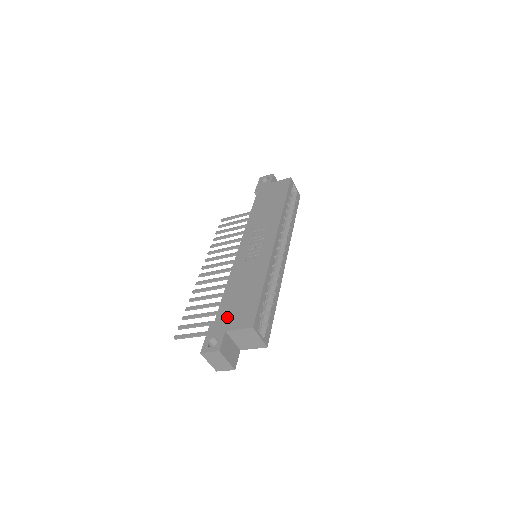
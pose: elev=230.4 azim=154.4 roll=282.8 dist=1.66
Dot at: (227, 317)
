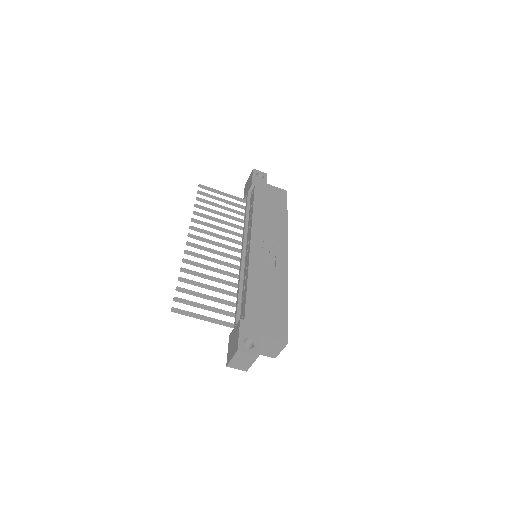
Dot at: (258, 320)
